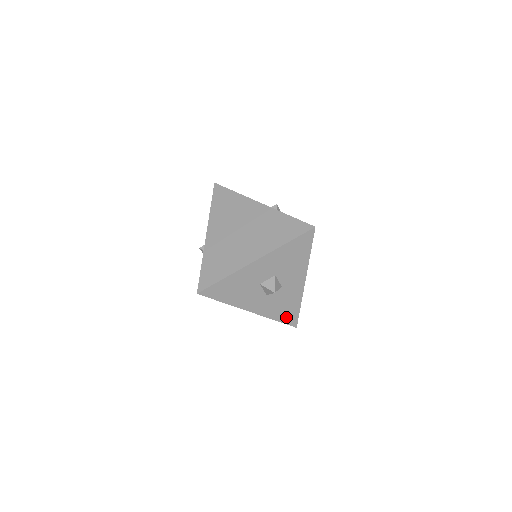
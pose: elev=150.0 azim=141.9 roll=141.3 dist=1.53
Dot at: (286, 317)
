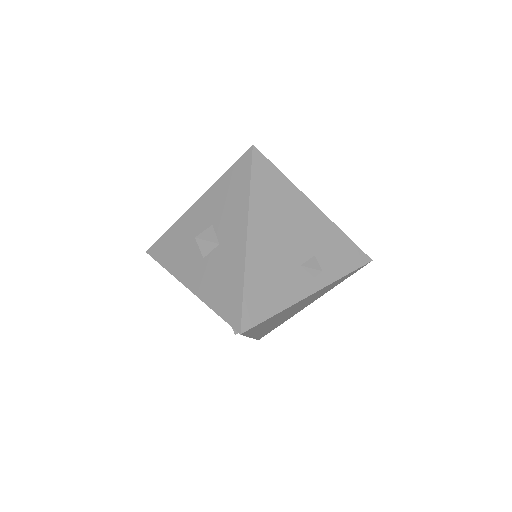
Dot at: (226, 306)
